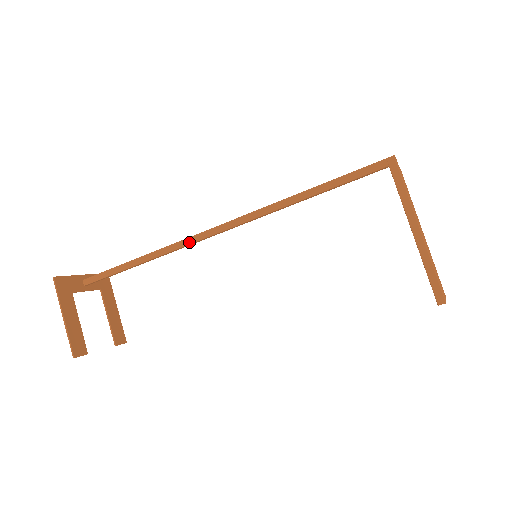
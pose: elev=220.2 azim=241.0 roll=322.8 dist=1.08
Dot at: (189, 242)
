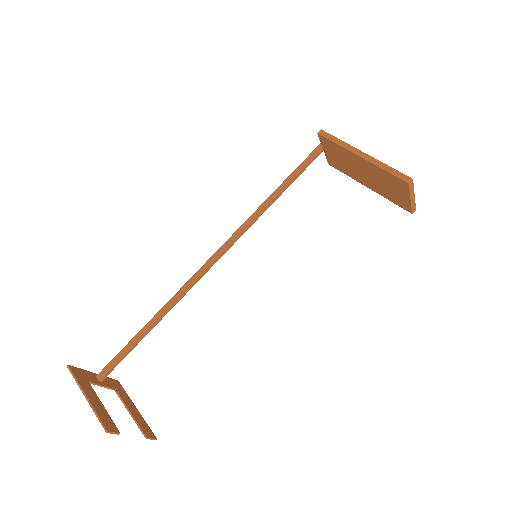
Dot at: (194, 279)
